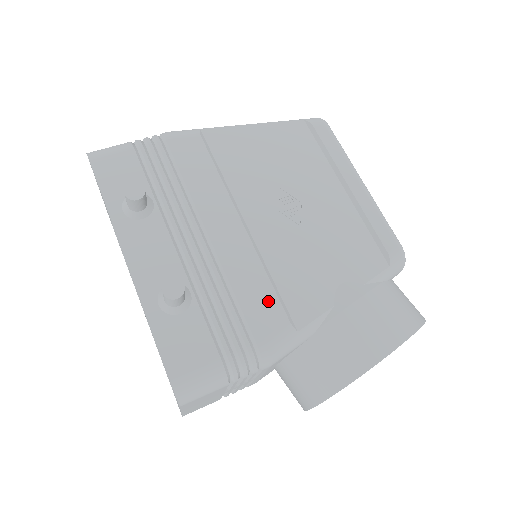
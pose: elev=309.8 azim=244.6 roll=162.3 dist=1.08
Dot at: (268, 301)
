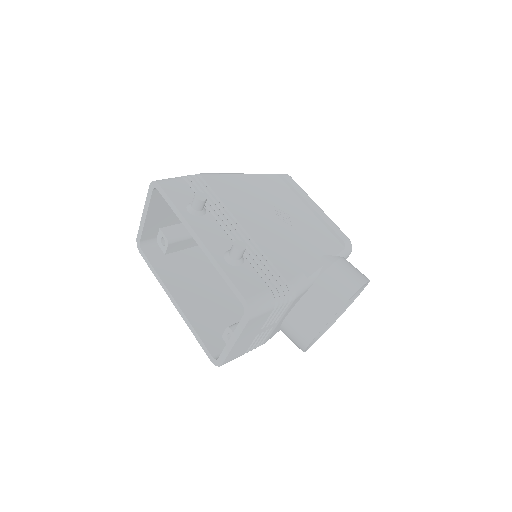
Dot at: (287, 261)
